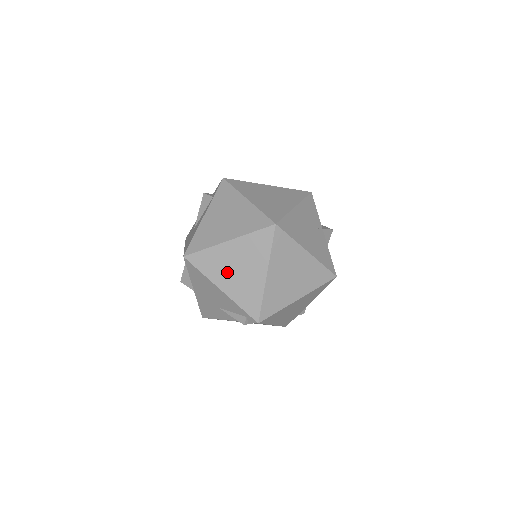
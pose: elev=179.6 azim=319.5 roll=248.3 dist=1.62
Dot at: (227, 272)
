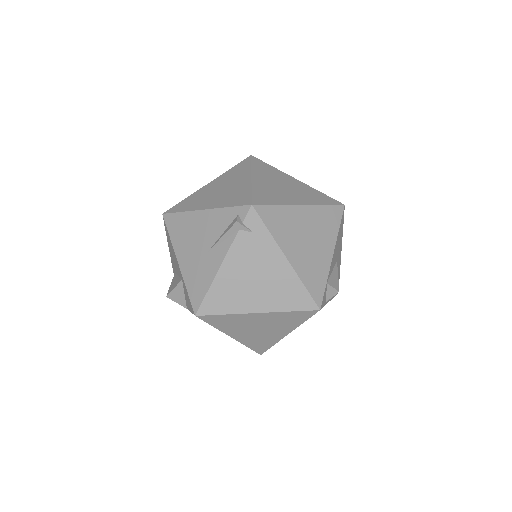
Dot at: (209, 197)
